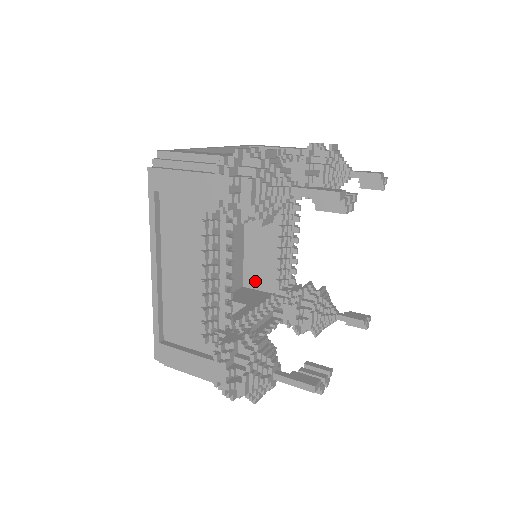
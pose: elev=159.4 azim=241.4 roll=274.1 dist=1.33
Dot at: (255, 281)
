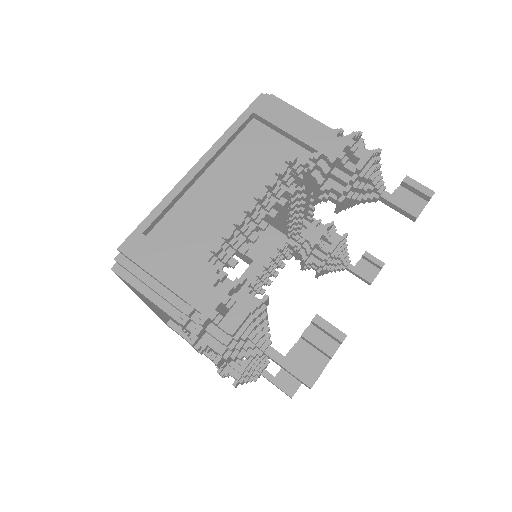
Dot at: occluded
